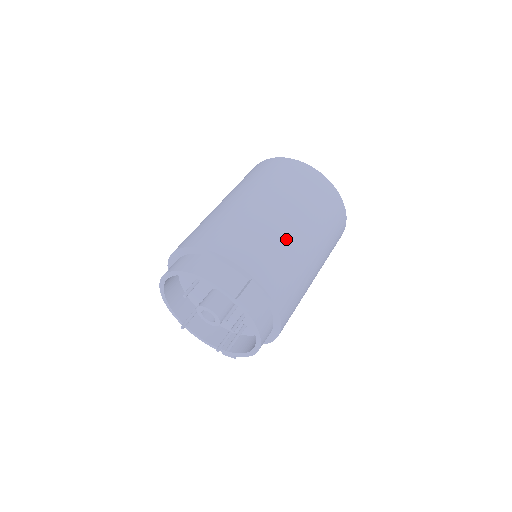
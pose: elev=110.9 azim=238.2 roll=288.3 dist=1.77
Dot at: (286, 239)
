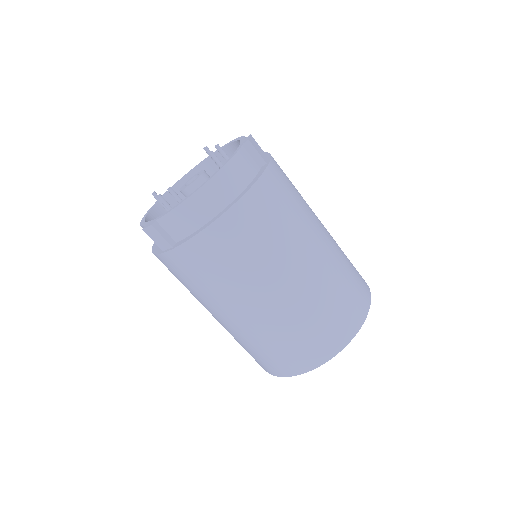
Dot at: (310, 208)
